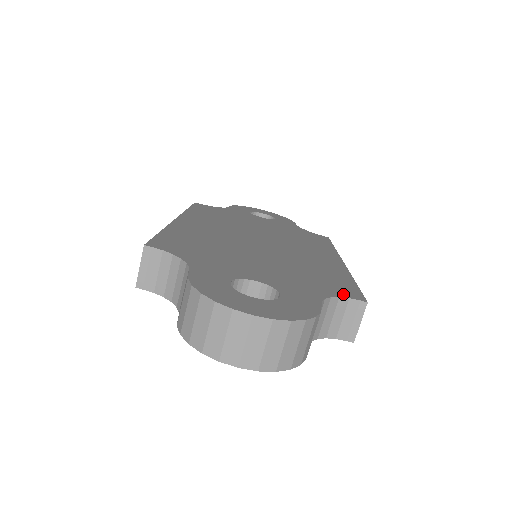
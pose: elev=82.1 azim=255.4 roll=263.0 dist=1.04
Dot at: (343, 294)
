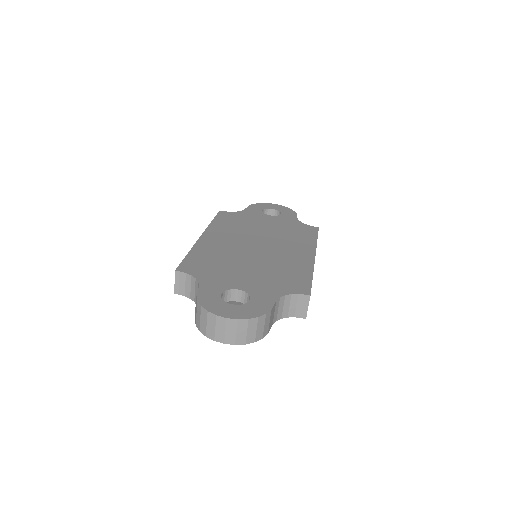
Dot at: (296, 291)
